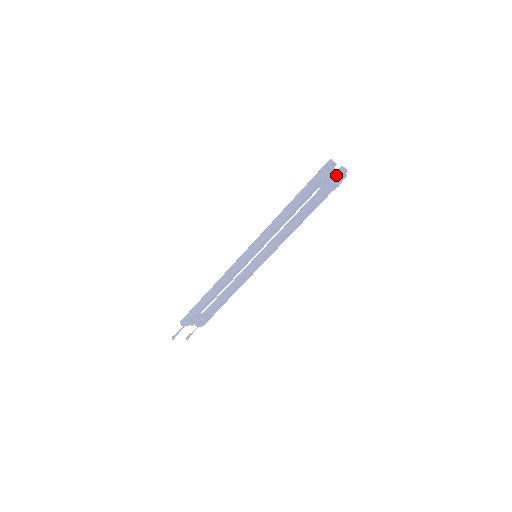
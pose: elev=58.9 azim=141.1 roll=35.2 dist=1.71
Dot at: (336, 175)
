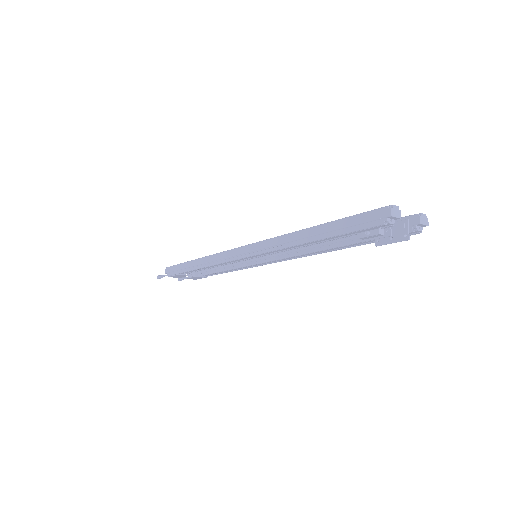
Dot at: (402, 223)
